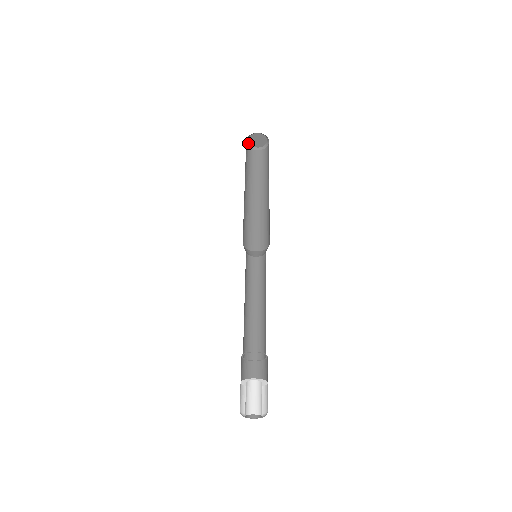
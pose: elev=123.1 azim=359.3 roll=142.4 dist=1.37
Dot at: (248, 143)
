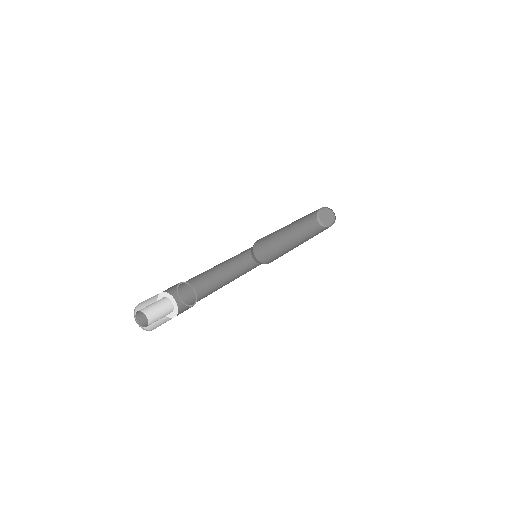
Dot at: (319, 220)
